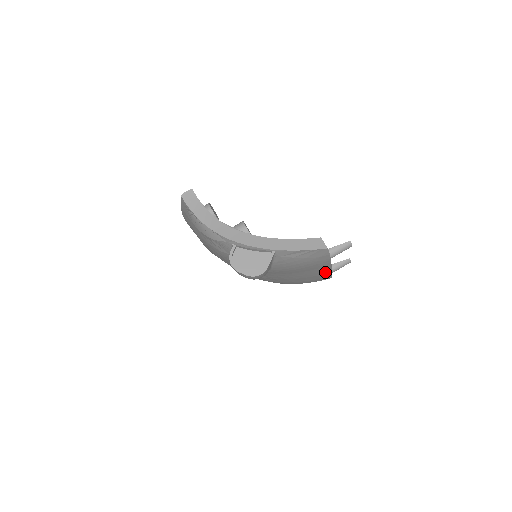
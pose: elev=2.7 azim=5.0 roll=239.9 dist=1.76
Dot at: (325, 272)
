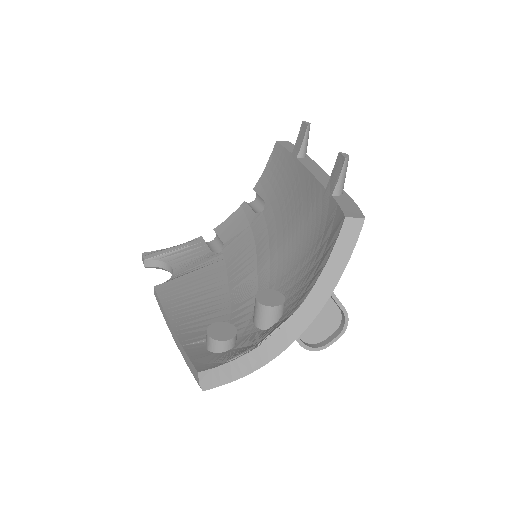
Dot at: occluded
